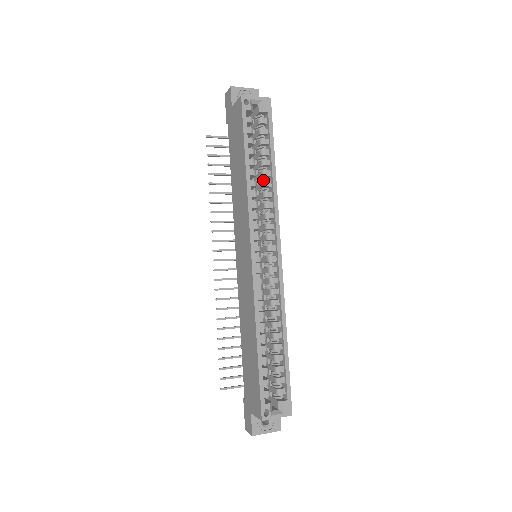
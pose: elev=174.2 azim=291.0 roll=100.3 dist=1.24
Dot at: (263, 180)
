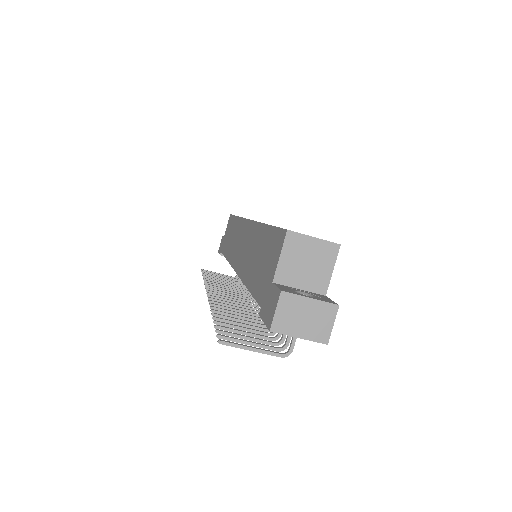
Dot at: occluded
